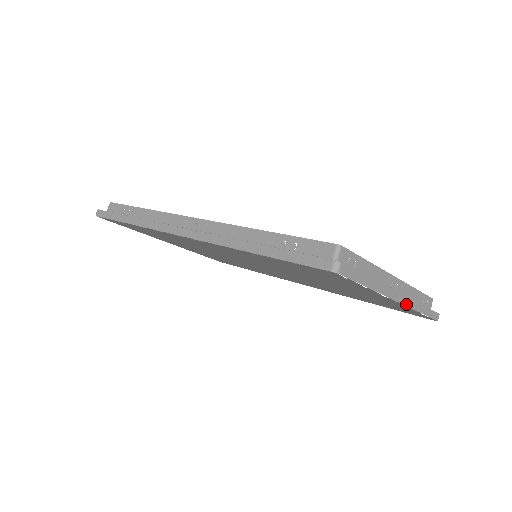
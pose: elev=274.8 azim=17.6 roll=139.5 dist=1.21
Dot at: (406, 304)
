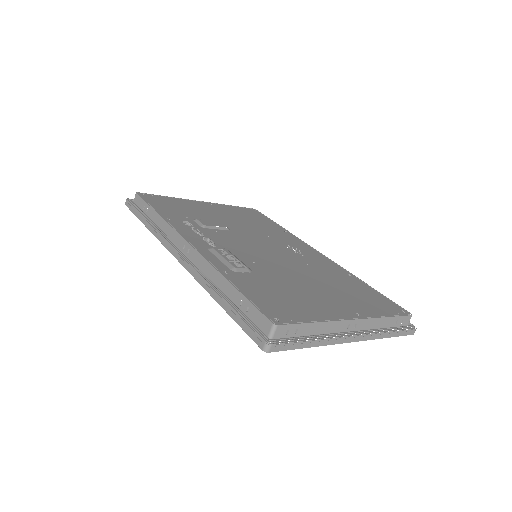
Dot at: (364, 339)
